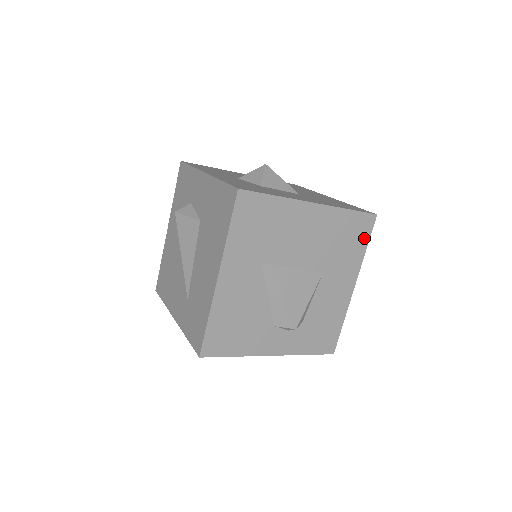
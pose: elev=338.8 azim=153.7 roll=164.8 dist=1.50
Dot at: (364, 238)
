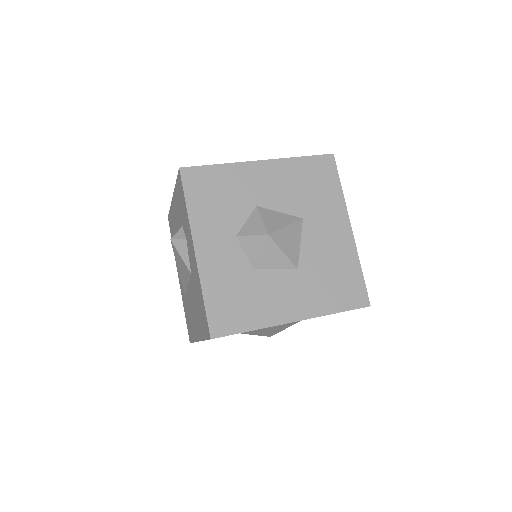
Dot at: occluded
